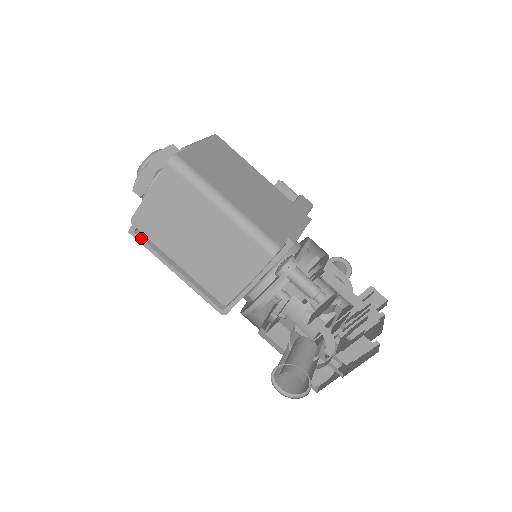
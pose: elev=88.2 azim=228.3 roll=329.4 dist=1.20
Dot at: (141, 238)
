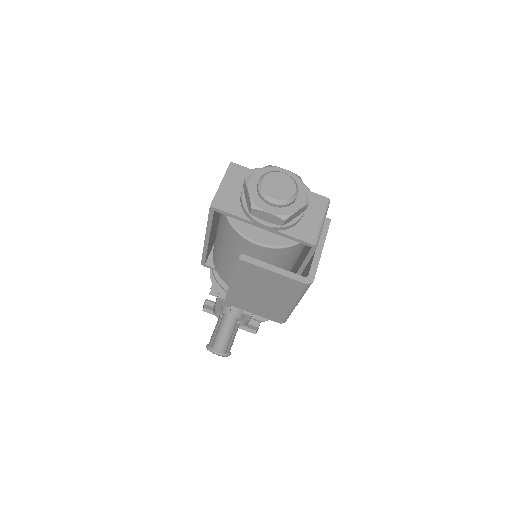
Dot at: (213, 216)
